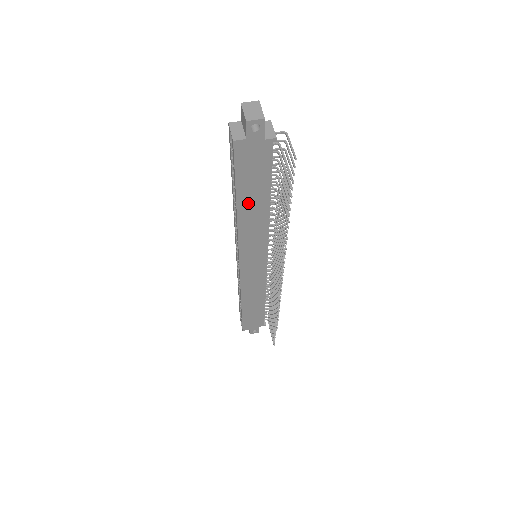
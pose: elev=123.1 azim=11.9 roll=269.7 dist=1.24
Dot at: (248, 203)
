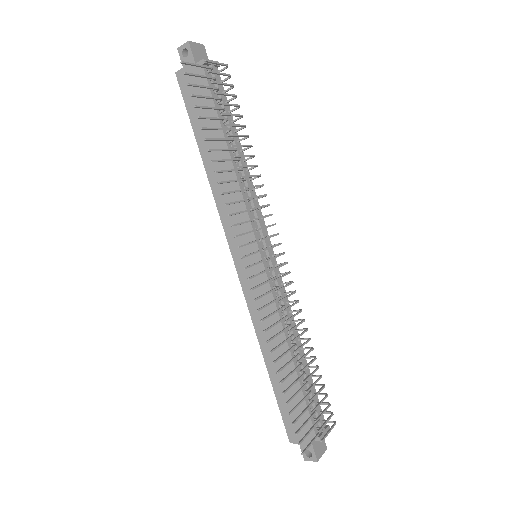
Dot at: occluded
